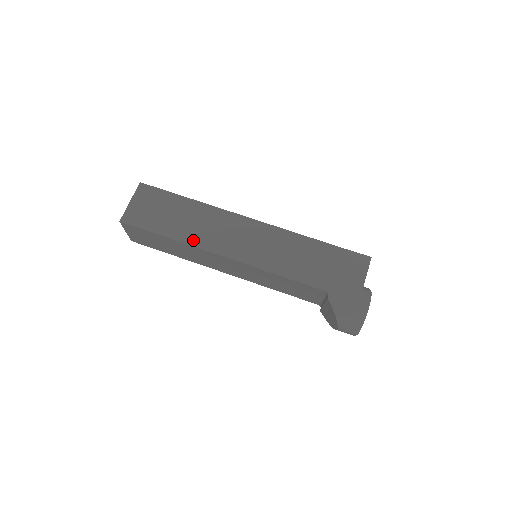
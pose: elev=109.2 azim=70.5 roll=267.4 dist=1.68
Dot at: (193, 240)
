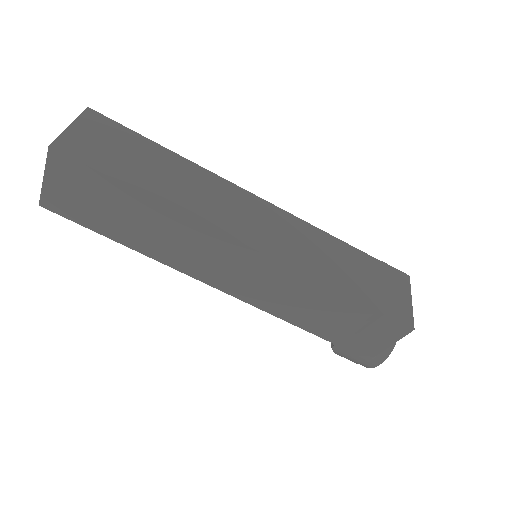
Dot at: (156, 254)
